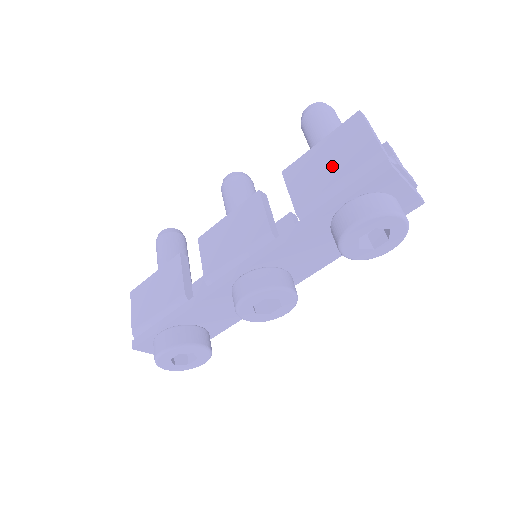
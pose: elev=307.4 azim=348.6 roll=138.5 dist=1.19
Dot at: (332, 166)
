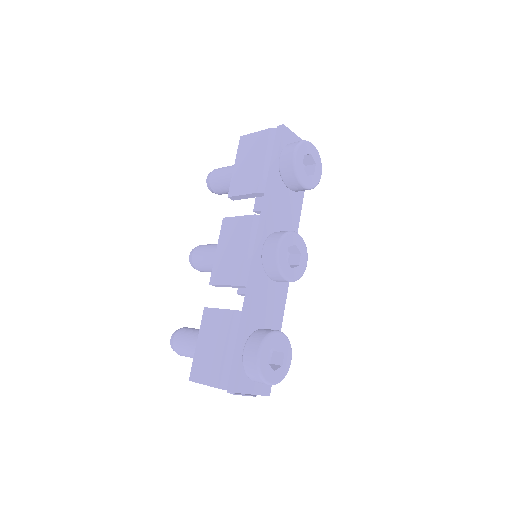
Dot at: (253, 160)
